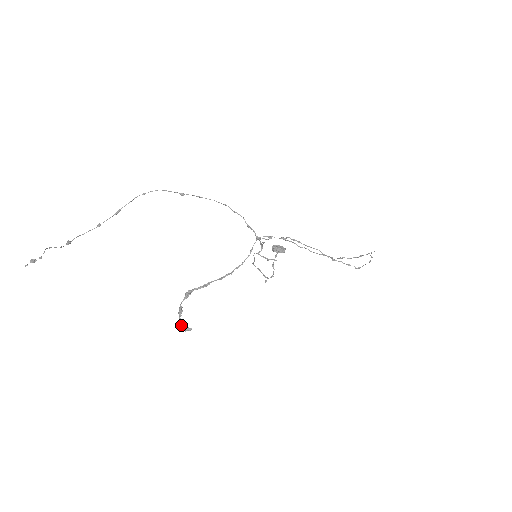
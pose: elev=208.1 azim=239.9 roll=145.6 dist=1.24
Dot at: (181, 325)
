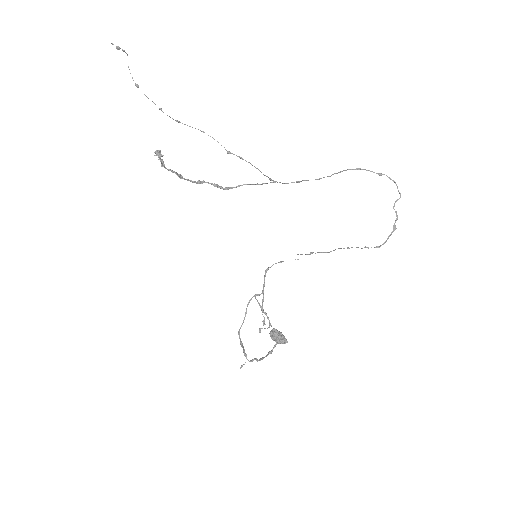
Dot at: (155, 151)
